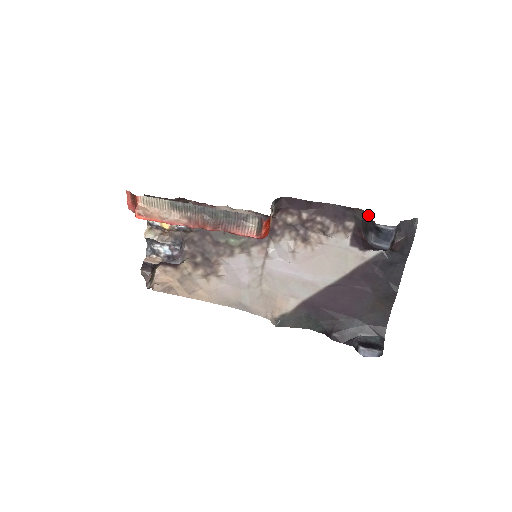
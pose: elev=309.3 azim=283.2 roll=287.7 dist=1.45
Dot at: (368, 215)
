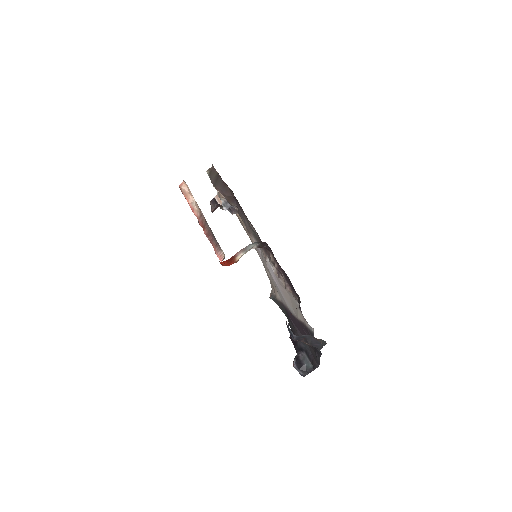
Dot at: occluded
